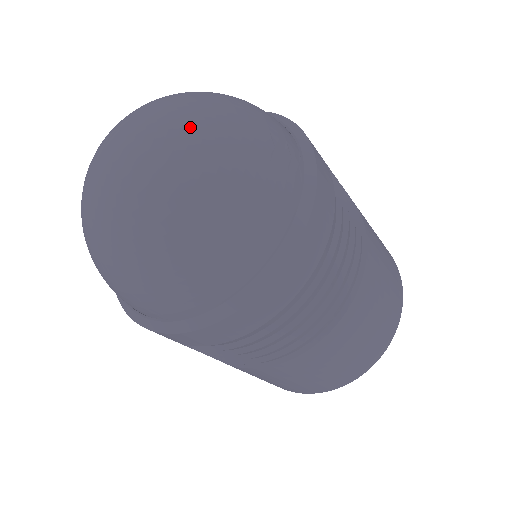
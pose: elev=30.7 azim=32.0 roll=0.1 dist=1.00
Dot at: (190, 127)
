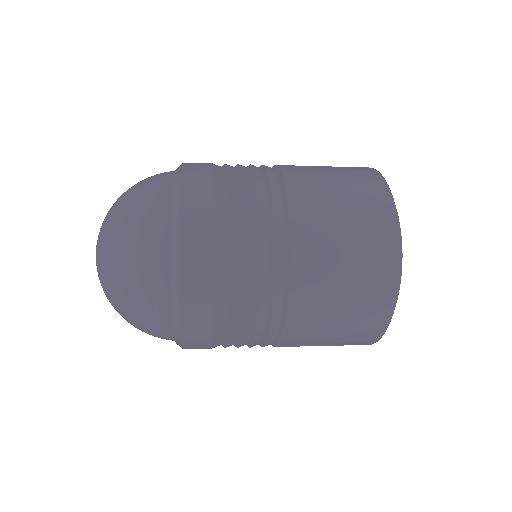
Dot at: (104, 287)
